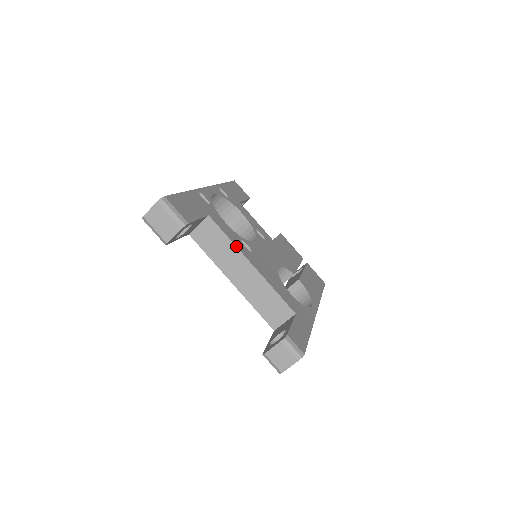
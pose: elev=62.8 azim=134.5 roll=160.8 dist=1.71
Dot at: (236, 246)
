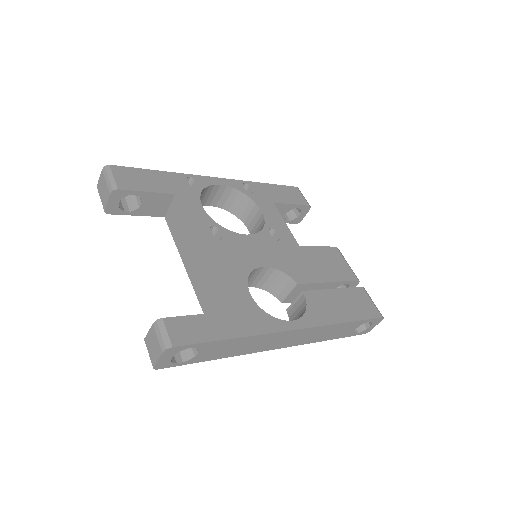
Dot at: (190, 226)
